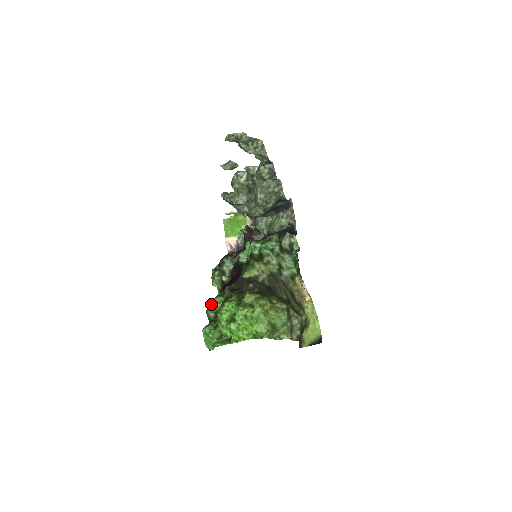
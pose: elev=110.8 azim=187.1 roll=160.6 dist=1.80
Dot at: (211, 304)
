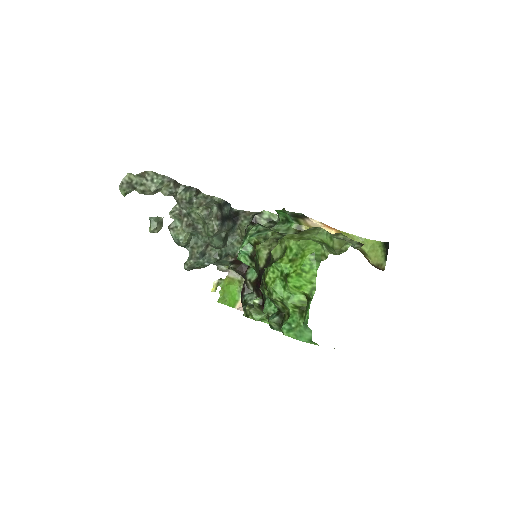
Dot at: (267, 318)
